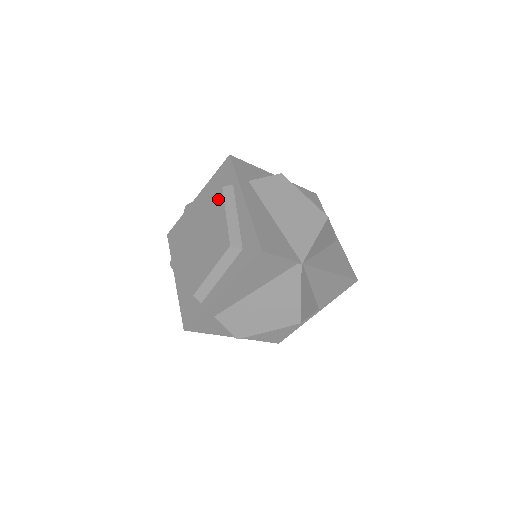
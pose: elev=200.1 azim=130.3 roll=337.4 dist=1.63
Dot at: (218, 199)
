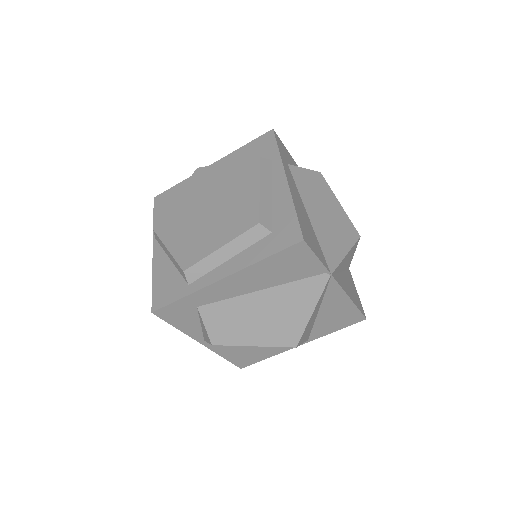
Dot at: (251, 169)
